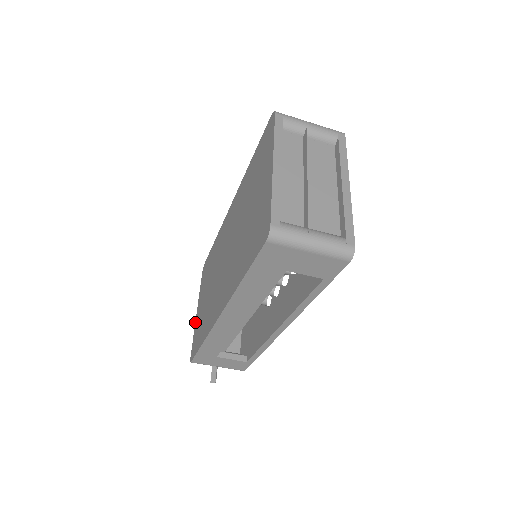
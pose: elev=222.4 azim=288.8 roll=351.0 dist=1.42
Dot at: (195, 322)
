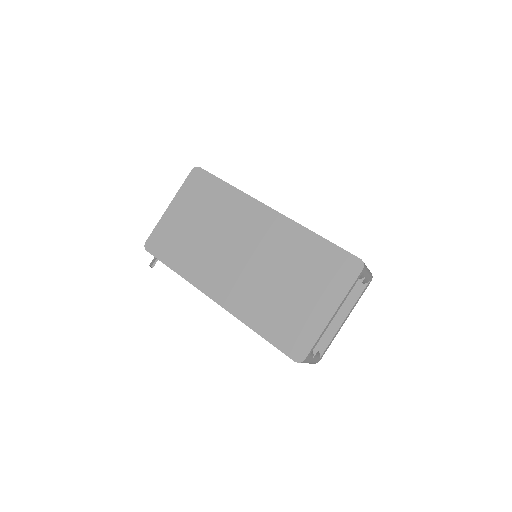
Dot at: (164, 215)
